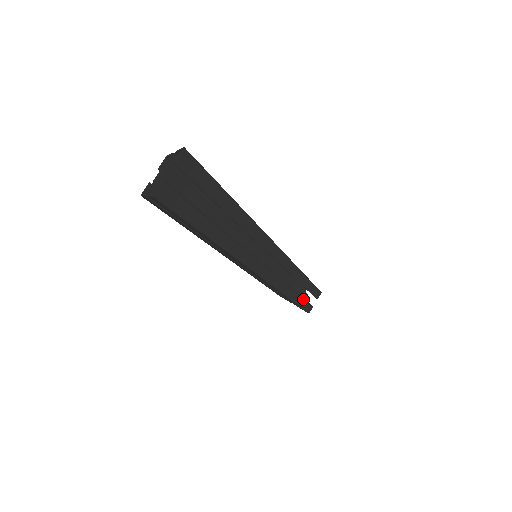
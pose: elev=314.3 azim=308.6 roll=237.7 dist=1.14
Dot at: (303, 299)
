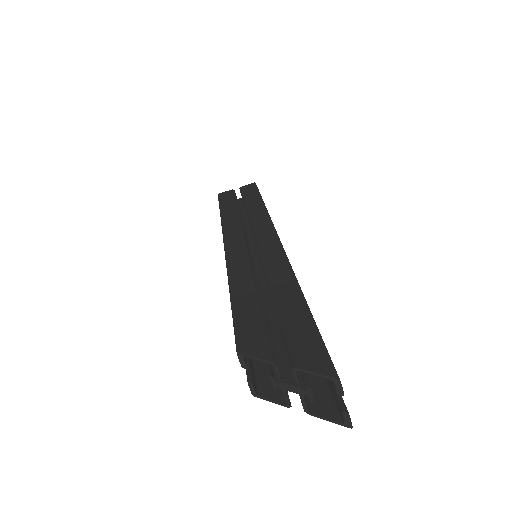
Dot at: occluded
